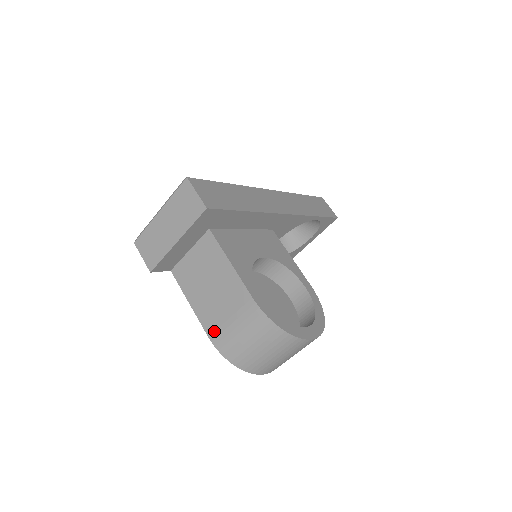
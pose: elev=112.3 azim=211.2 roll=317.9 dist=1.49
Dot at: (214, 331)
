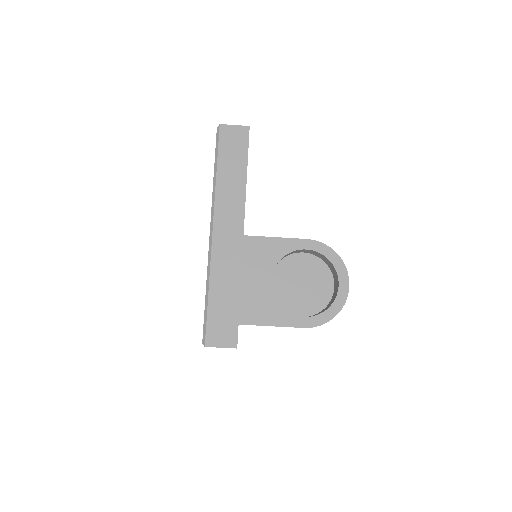
Dot at: occluded
